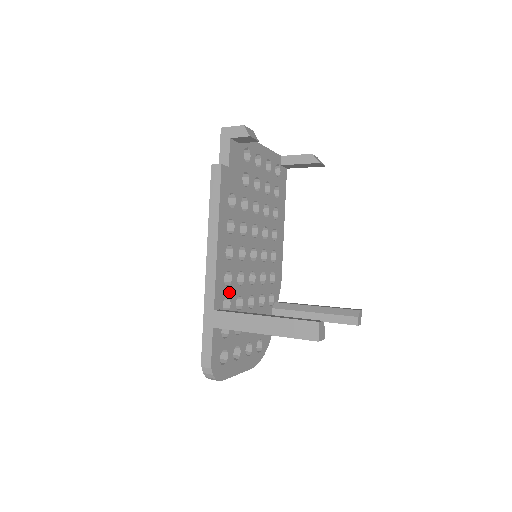
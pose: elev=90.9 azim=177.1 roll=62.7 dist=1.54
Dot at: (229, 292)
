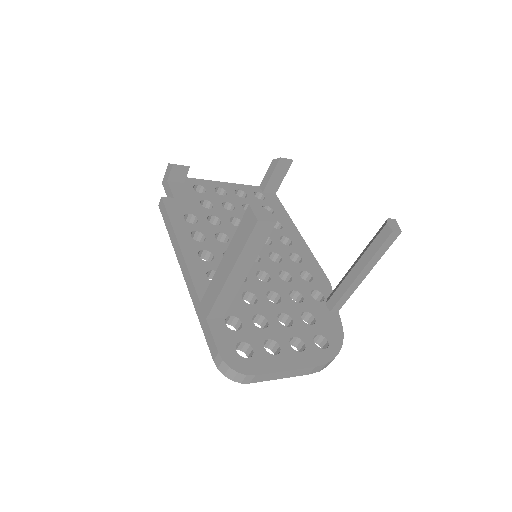
Dot at: occluded
